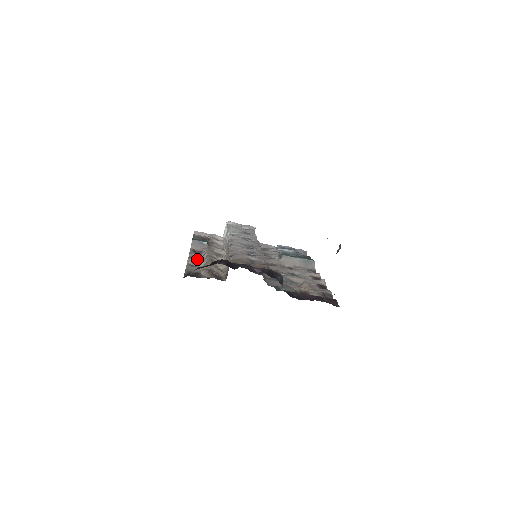
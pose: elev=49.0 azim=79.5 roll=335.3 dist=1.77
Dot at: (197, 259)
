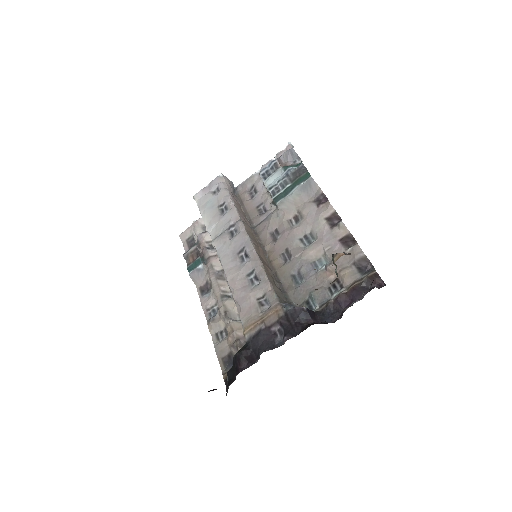
Dot at: (214, 317)
